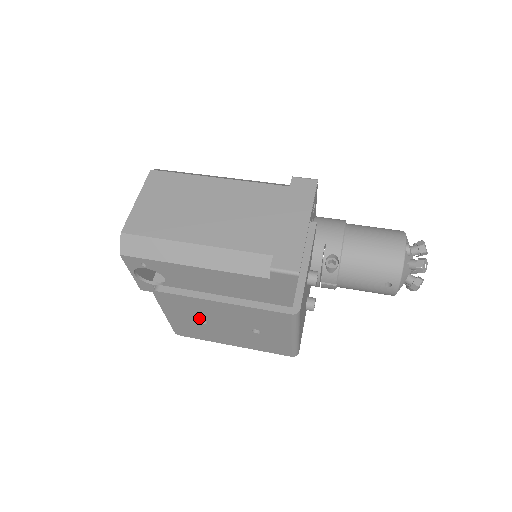
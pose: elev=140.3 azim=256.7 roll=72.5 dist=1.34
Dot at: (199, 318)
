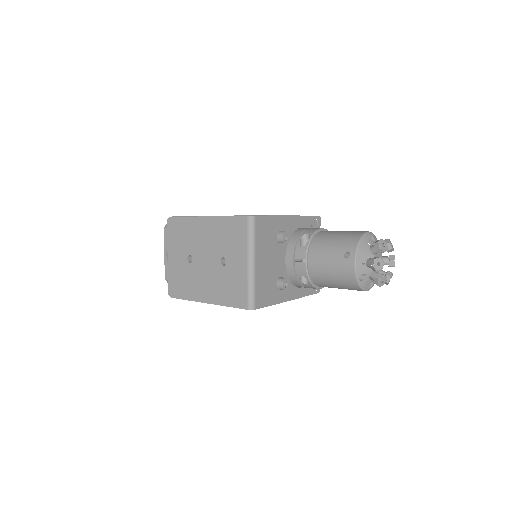
Dot at: (188, 253)
